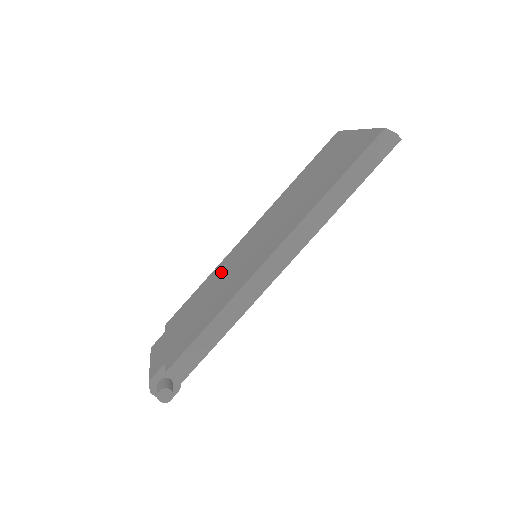
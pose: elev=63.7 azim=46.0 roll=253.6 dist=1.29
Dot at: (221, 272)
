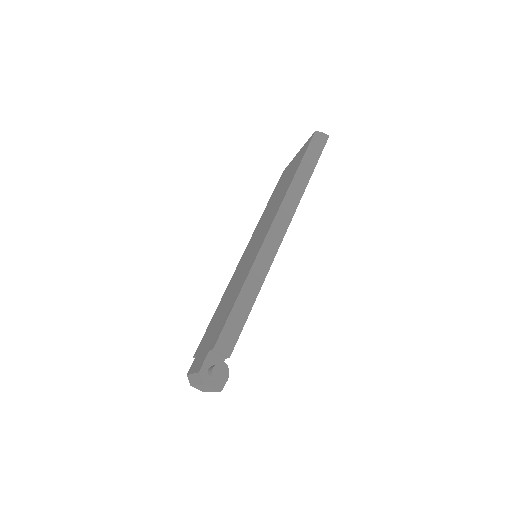
Dot at: (231, 285)
